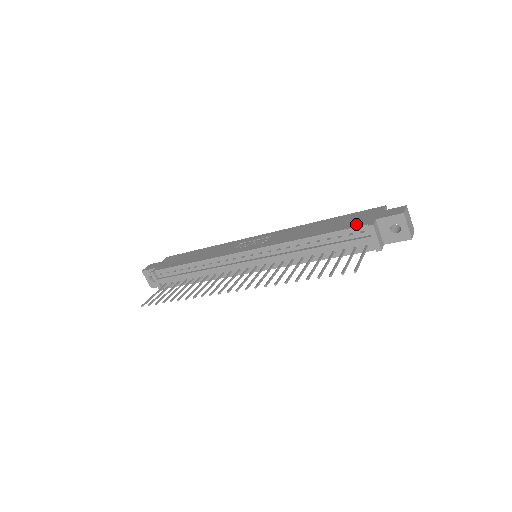
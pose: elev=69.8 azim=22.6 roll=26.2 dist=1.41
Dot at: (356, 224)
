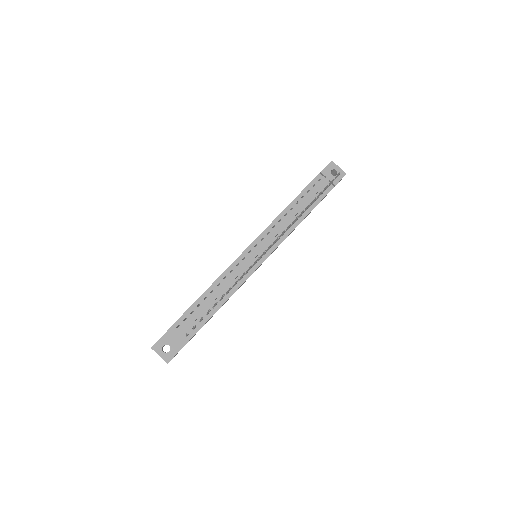
Dot at: (312, 181)
